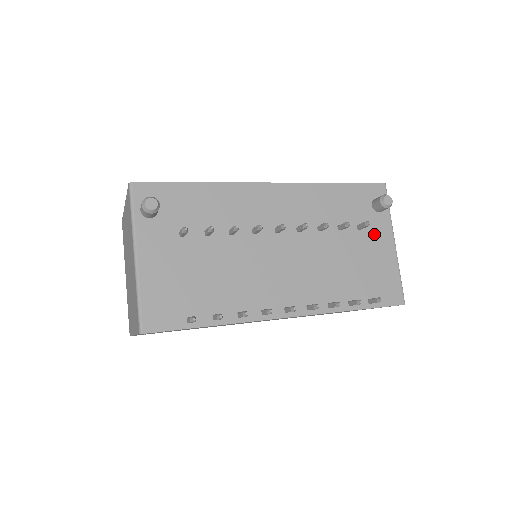
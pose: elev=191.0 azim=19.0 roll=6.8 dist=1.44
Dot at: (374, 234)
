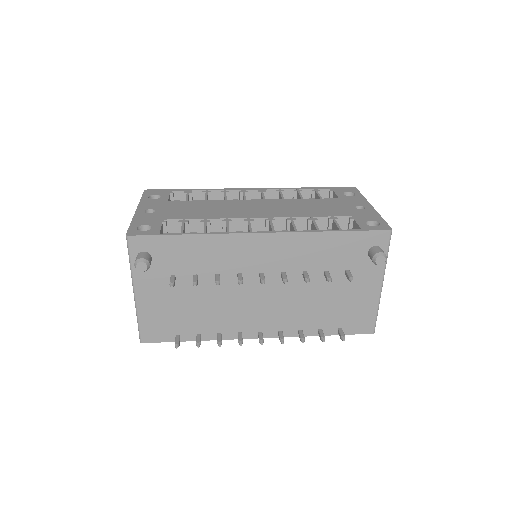
Dot at: (362, 278)
